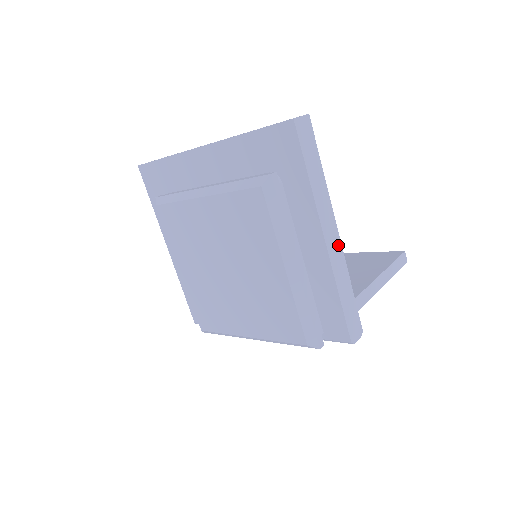
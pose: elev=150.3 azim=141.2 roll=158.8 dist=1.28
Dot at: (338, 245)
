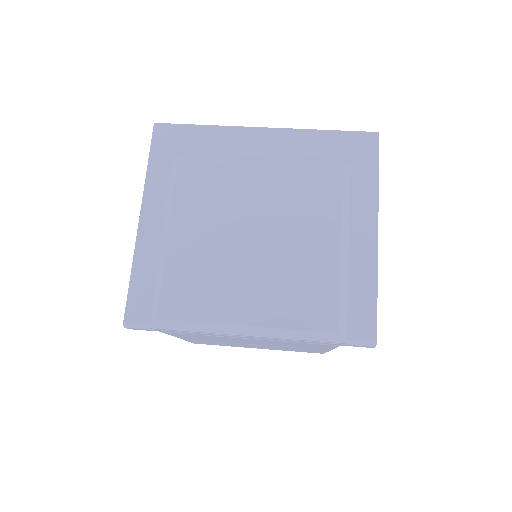
Dot at: occluded
